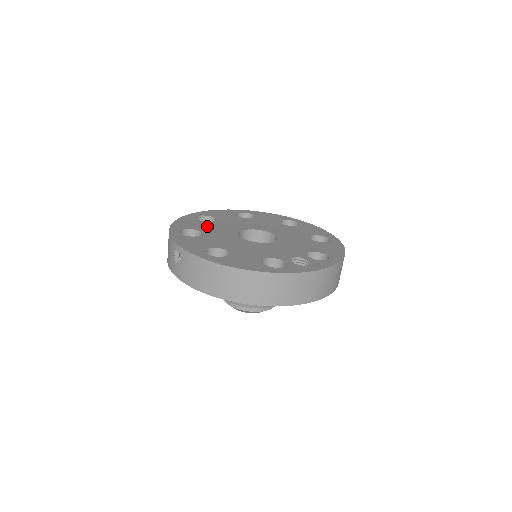
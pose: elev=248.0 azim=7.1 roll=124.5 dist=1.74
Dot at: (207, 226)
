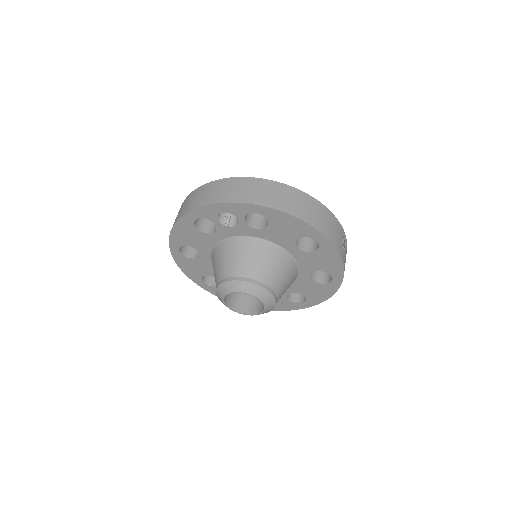
Dot at: occluded
